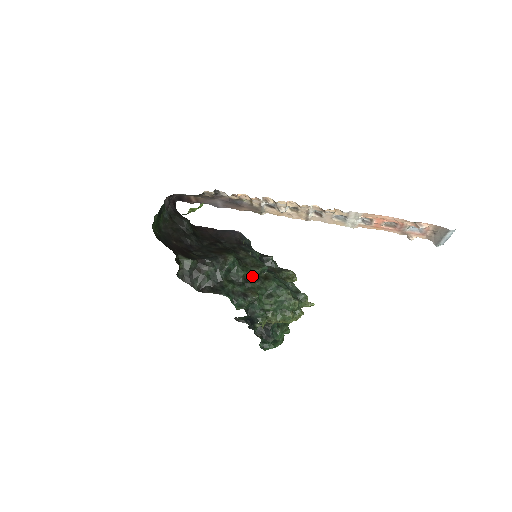
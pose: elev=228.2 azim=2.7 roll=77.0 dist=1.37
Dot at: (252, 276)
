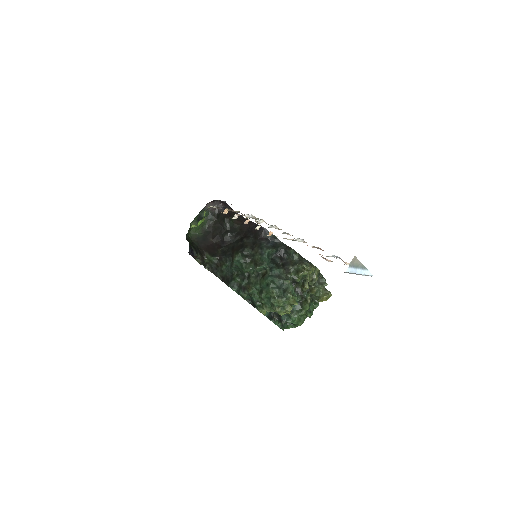
Dot at: (254, 272)
